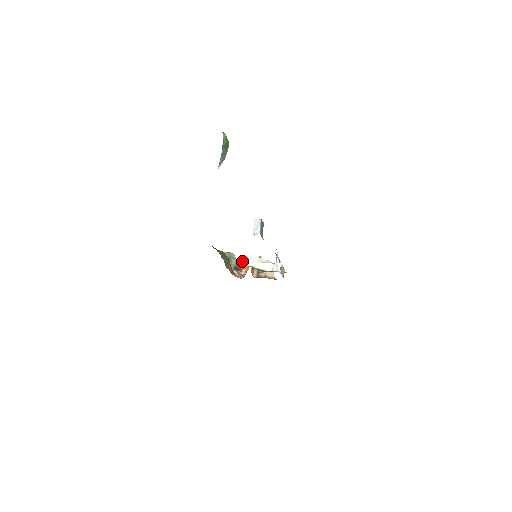
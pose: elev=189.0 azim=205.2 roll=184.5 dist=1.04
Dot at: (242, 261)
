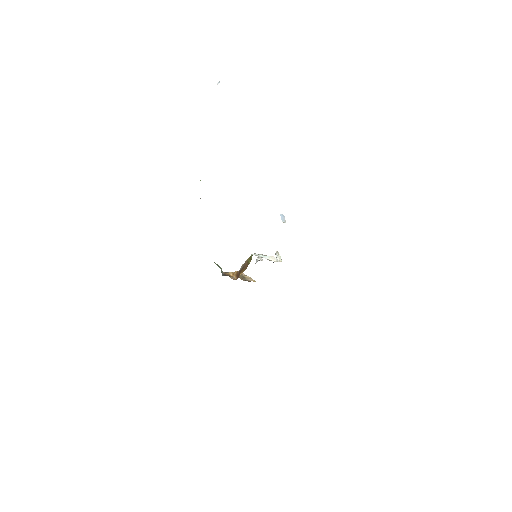
Dot at: (255, 254)
